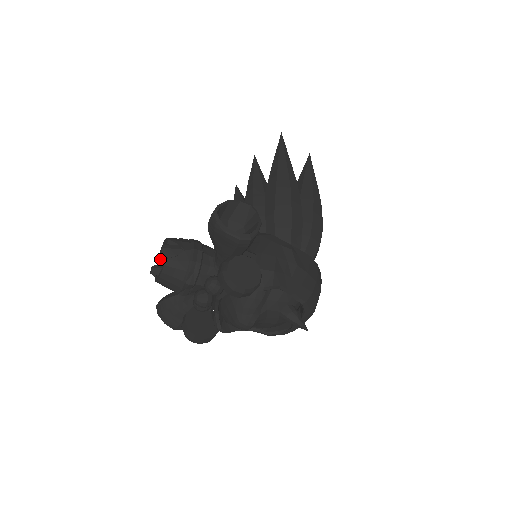
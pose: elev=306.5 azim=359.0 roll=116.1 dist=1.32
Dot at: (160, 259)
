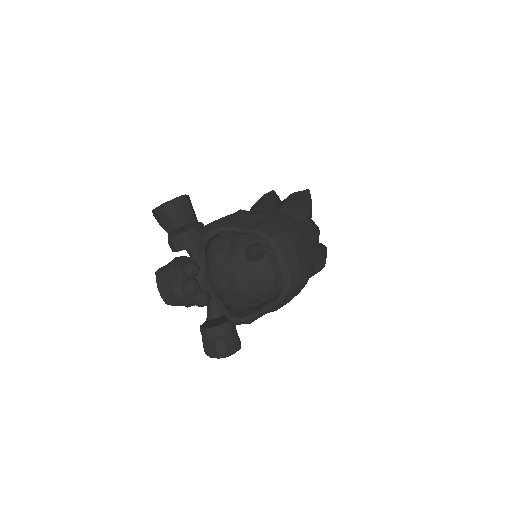
Dot at: occluded
